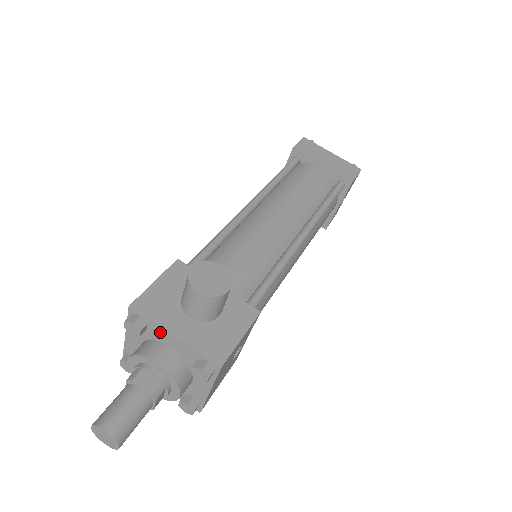
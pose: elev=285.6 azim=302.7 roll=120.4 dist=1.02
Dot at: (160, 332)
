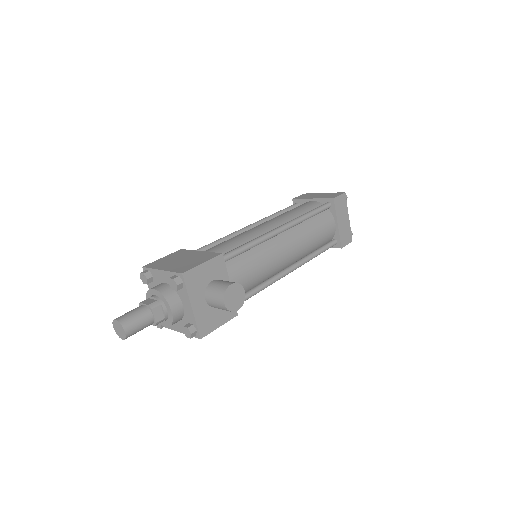
Dot at: (186, 297)
